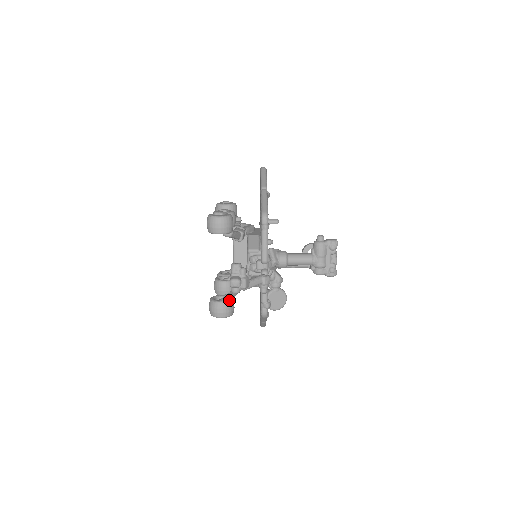
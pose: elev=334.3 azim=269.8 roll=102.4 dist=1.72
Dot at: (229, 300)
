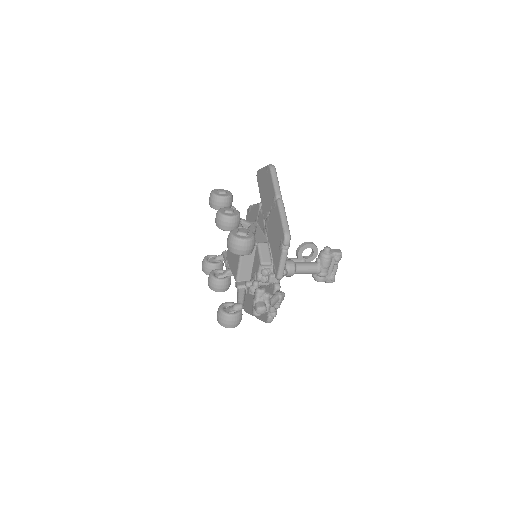
Dot at: (240, 312)
